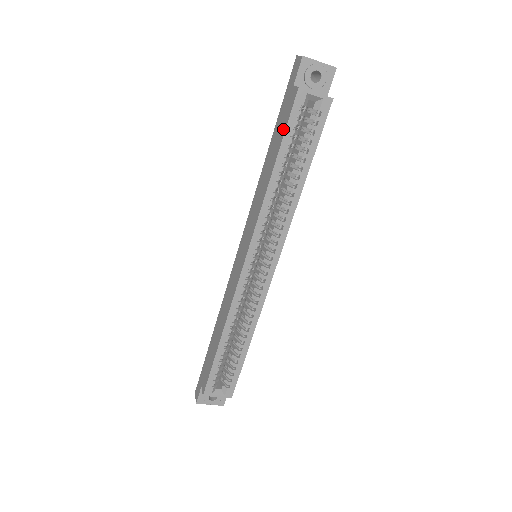
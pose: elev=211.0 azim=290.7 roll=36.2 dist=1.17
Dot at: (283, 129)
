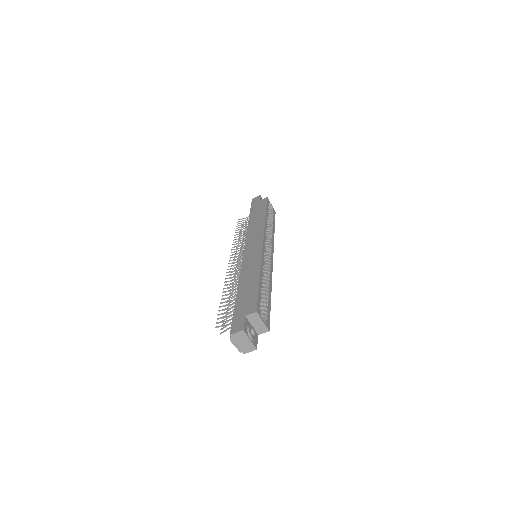
Dot at: (264, 207)
